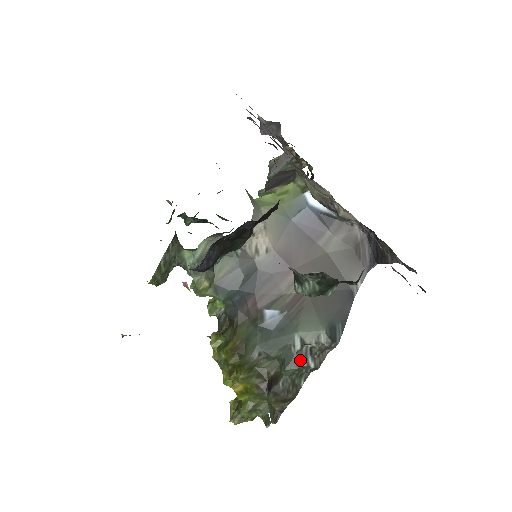
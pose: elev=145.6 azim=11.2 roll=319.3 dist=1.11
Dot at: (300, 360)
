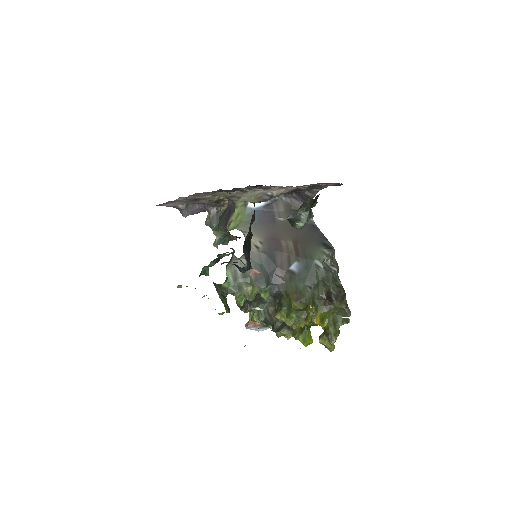
Dot at: (329, 271)
